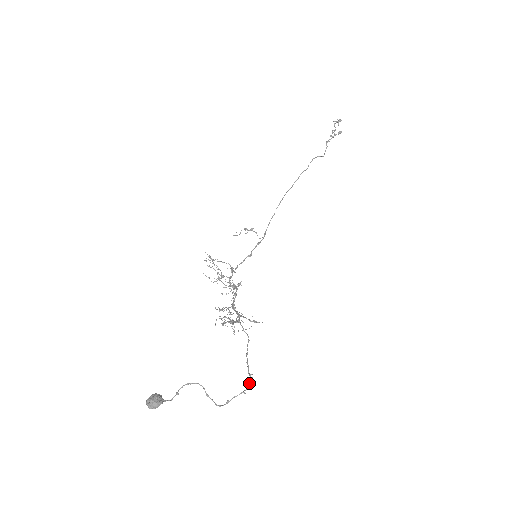
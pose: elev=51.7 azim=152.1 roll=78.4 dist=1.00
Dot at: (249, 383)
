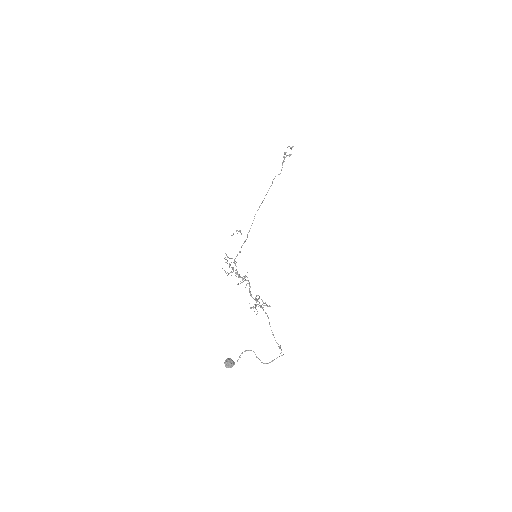
Dot at: (281, 349)
